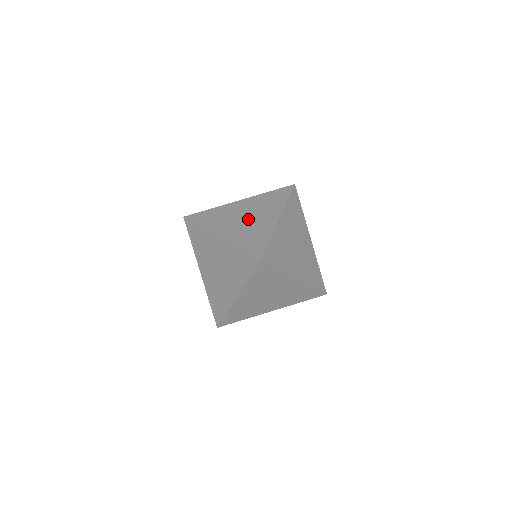
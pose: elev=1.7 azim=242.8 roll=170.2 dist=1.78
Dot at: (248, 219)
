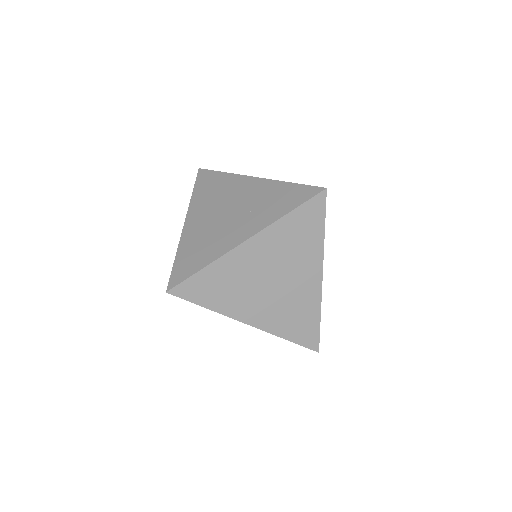
Dot at: (234, 209)
